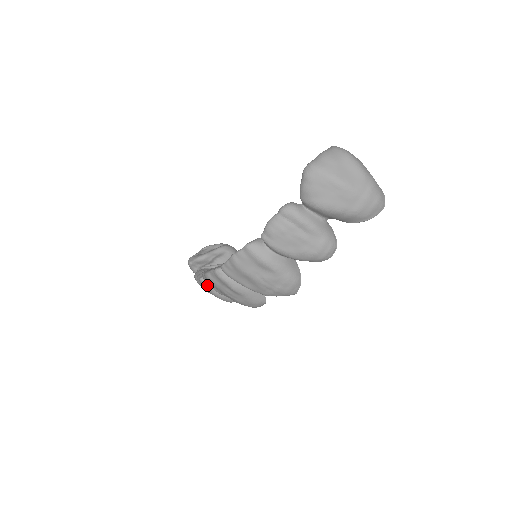
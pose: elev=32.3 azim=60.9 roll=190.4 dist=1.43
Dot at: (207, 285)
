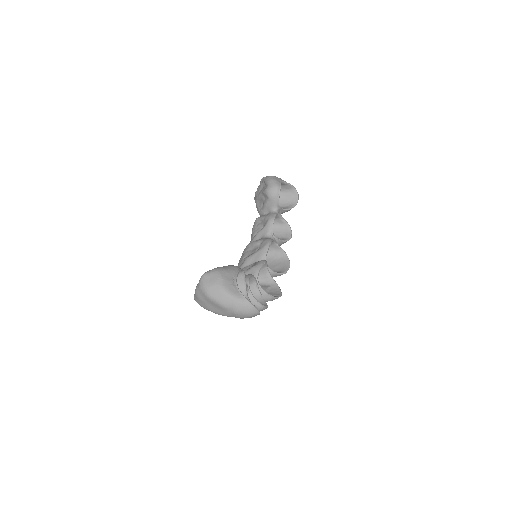
Dot at: occluded
